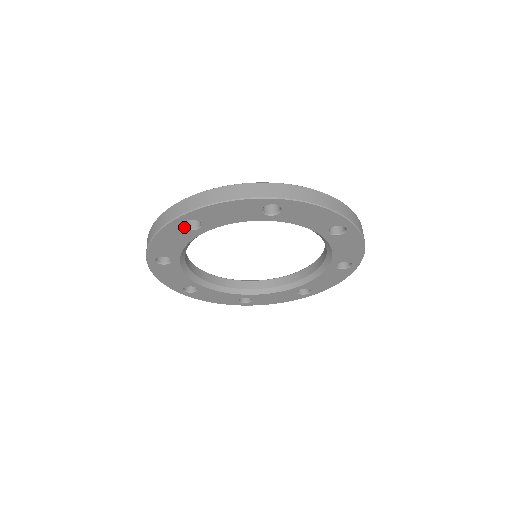
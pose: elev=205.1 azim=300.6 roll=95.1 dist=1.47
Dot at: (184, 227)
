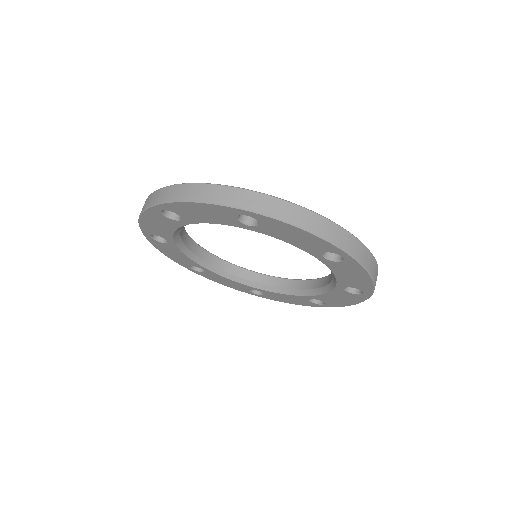
Dot at: (164, 215)
